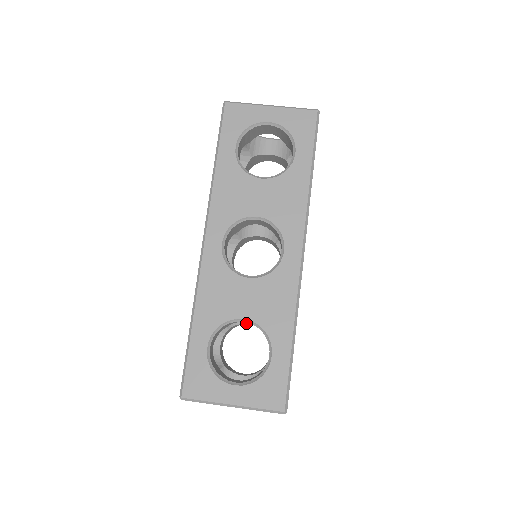
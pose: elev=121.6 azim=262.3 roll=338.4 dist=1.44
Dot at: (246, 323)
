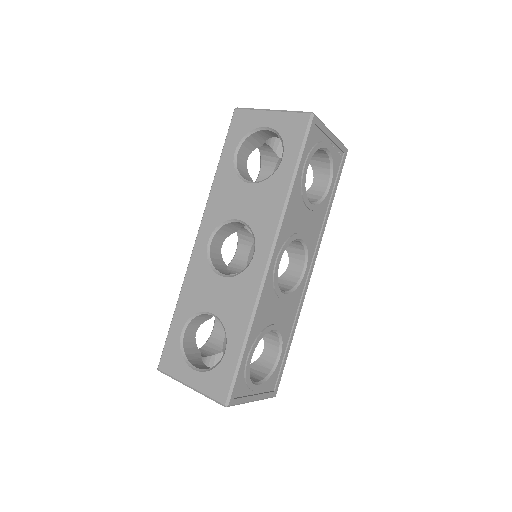
Dot at: occluded
